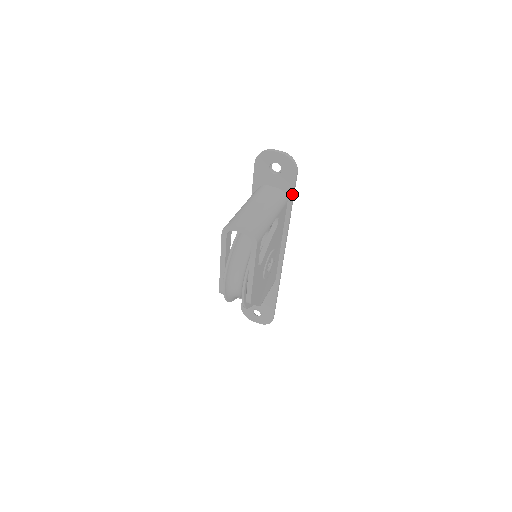
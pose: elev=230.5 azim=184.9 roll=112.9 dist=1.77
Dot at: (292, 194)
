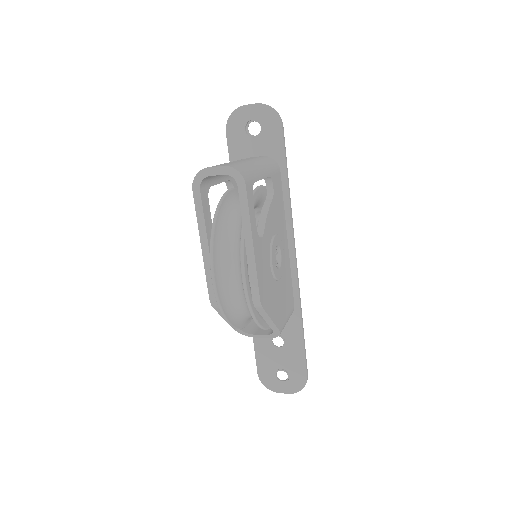
Dot at: (283, 157)
